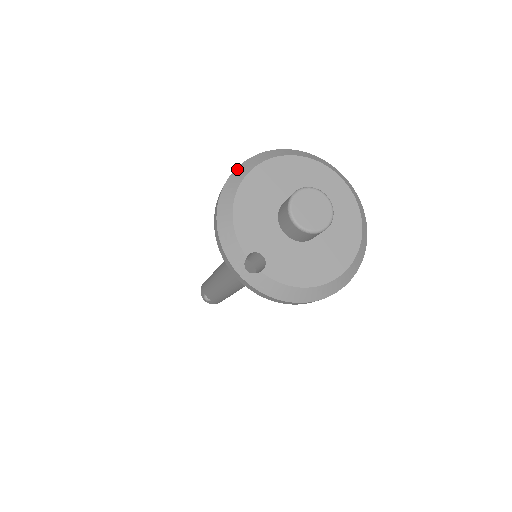
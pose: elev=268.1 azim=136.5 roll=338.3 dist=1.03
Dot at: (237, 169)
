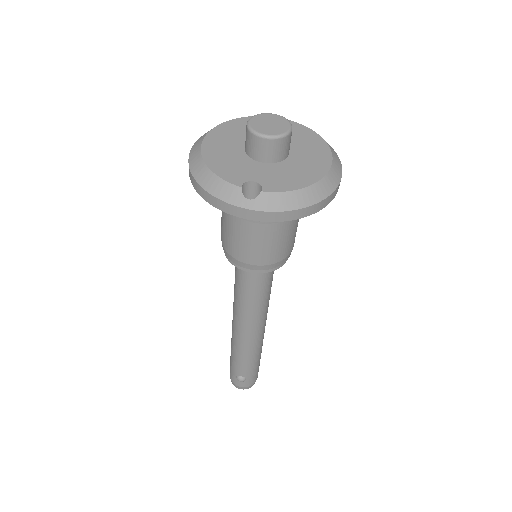
Dot at: (192, 148)
